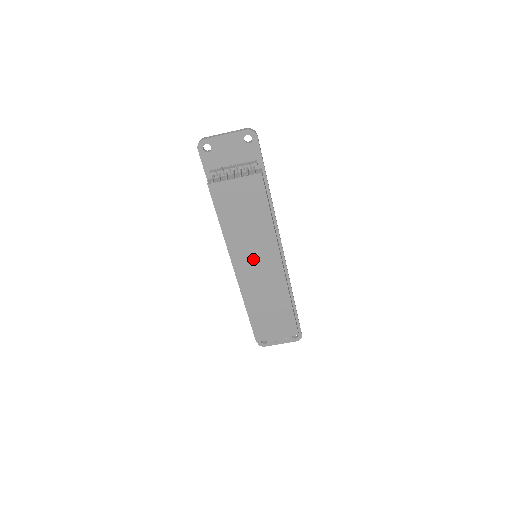
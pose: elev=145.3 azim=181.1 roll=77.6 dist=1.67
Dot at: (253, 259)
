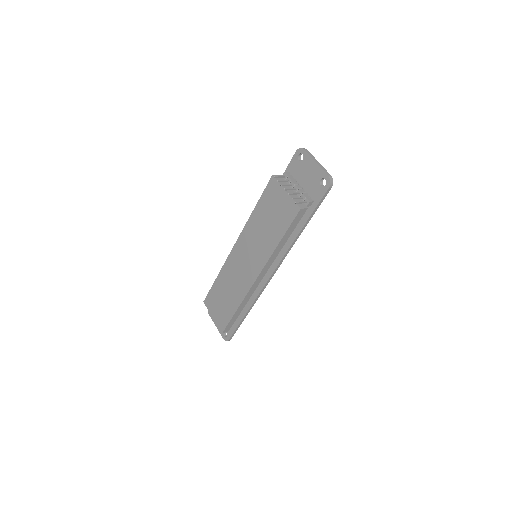
Dot at: (248, 252)
